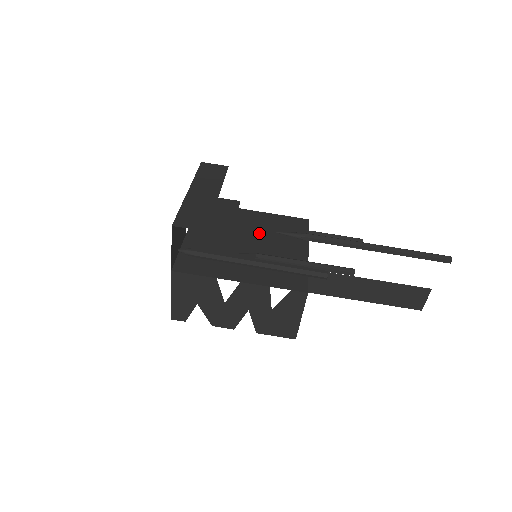
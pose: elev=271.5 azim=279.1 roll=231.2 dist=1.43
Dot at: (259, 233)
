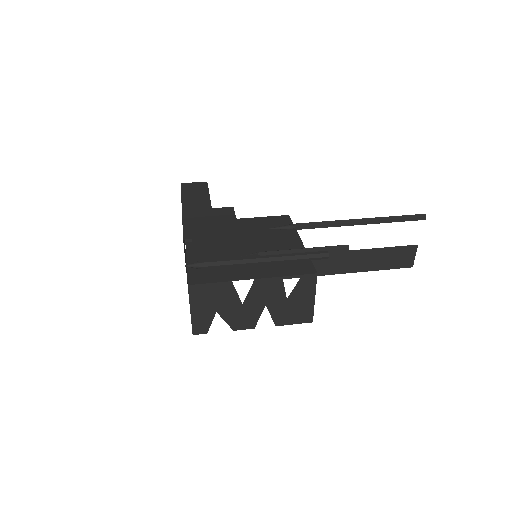
Dot at: (251, 236)
